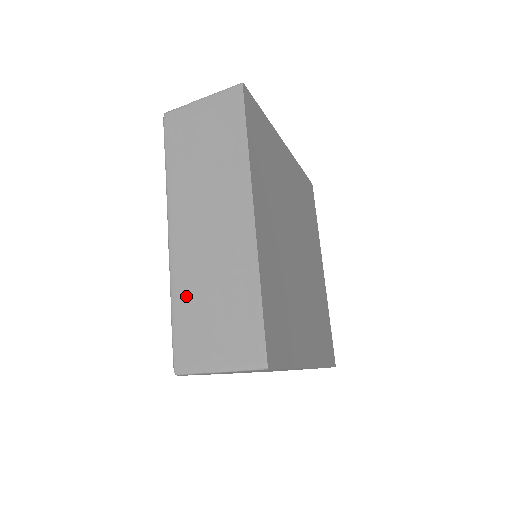
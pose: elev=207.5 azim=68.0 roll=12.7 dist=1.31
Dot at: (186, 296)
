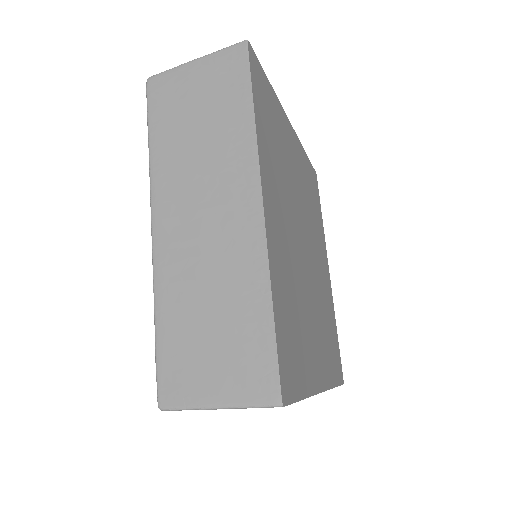
Dot at: (174, 308)
